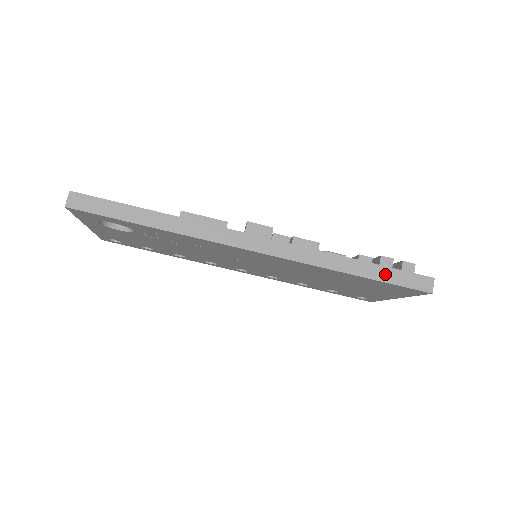
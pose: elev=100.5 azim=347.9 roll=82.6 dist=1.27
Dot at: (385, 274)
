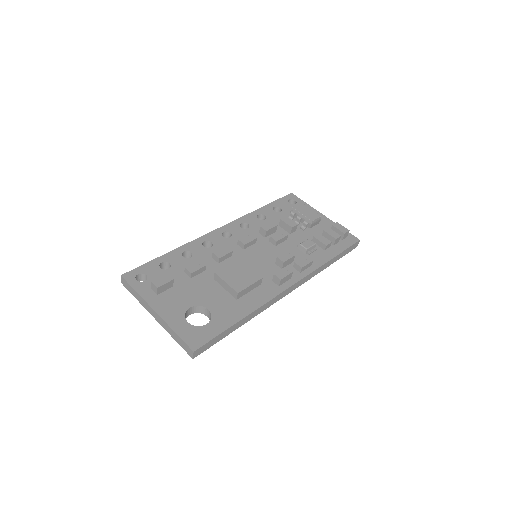
Dot at: (341, 255)
